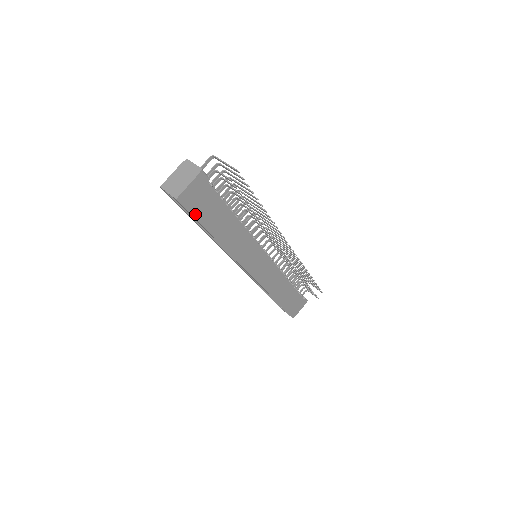
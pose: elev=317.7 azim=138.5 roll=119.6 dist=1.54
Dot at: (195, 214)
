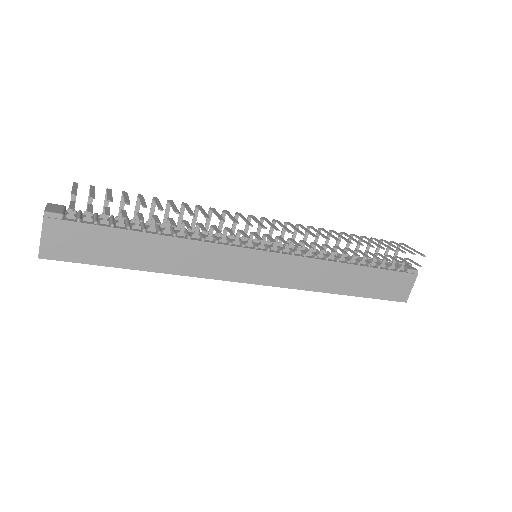
Dot at: (84, 260)
